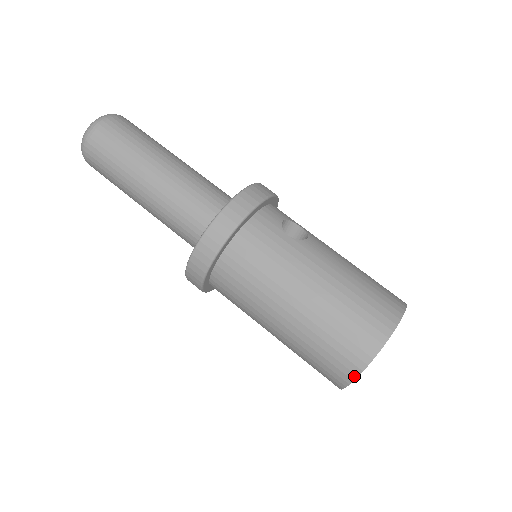
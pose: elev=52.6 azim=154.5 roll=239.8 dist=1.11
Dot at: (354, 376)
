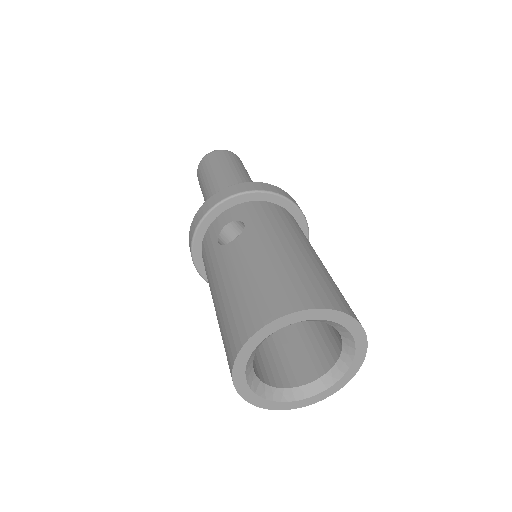
Dot at: (245, 398)
